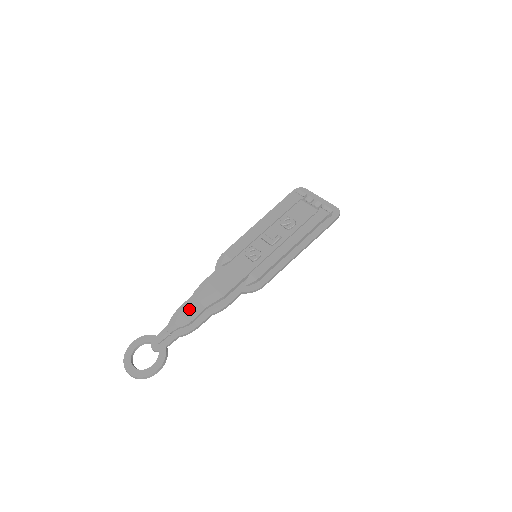
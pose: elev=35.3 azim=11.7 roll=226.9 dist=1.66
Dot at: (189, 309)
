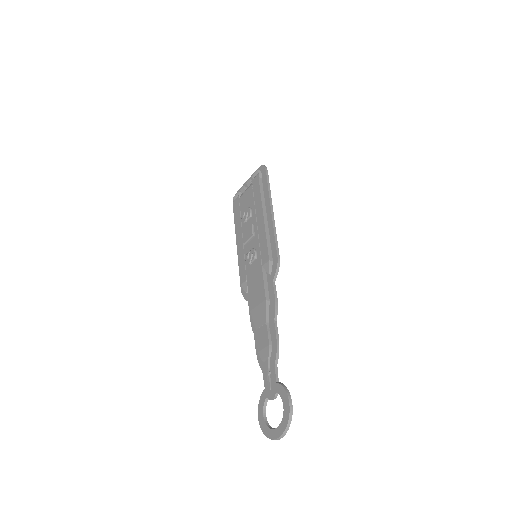
Dot at: (260, 341)
